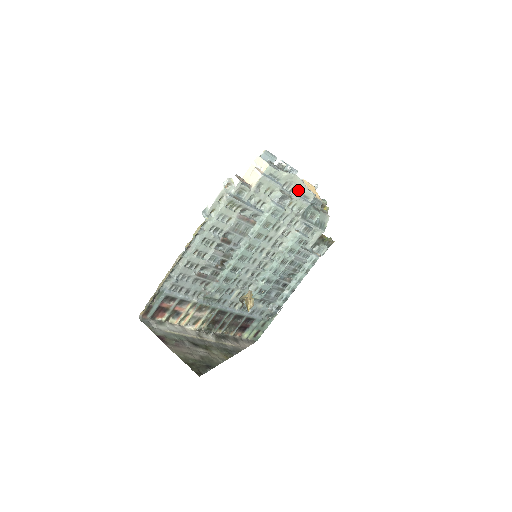
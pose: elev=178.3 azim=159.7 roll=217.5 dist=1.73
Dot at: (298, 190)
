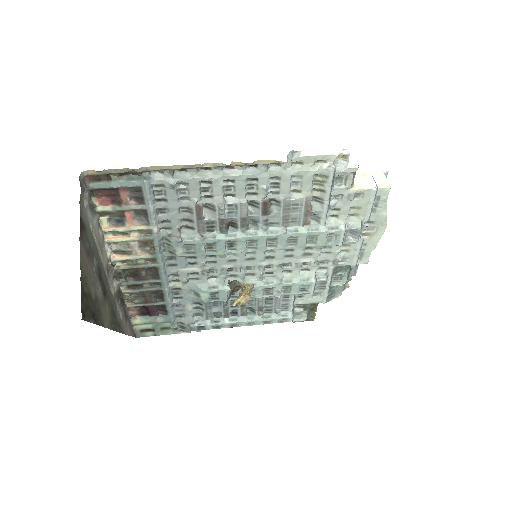
Dot at: (368, 241)
